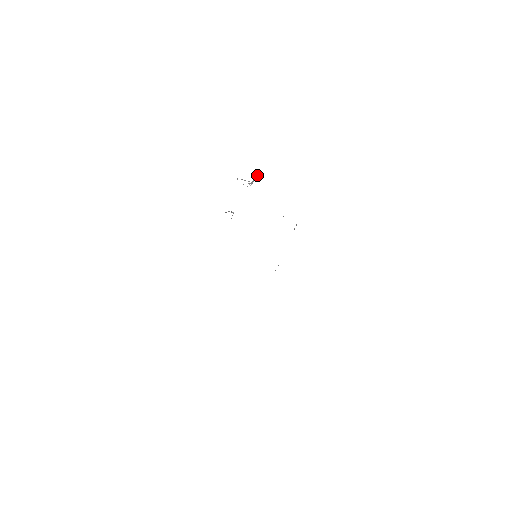
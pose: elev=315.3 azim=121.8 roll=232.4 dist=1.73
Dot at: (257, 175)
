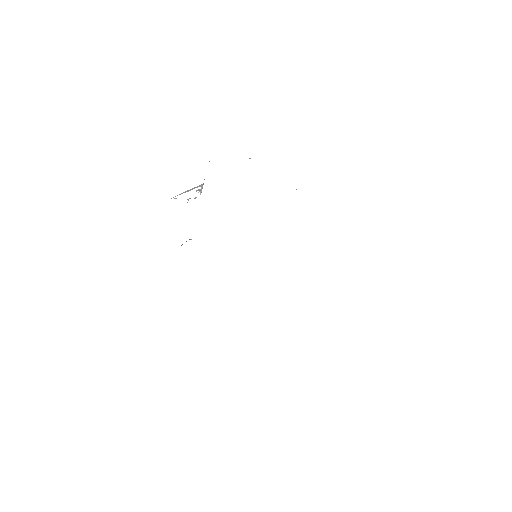
Dot at: occluded
